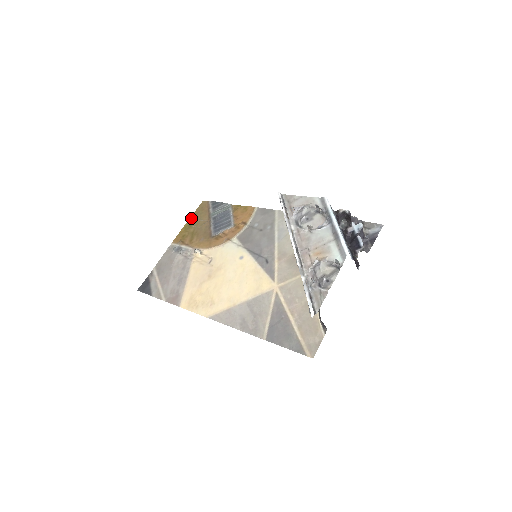
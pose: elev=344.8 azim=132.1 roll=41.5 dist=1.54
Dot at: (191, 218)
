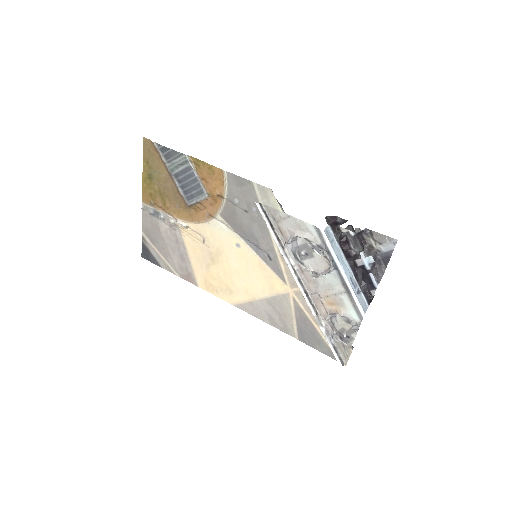
Dot at: (144, 167)
